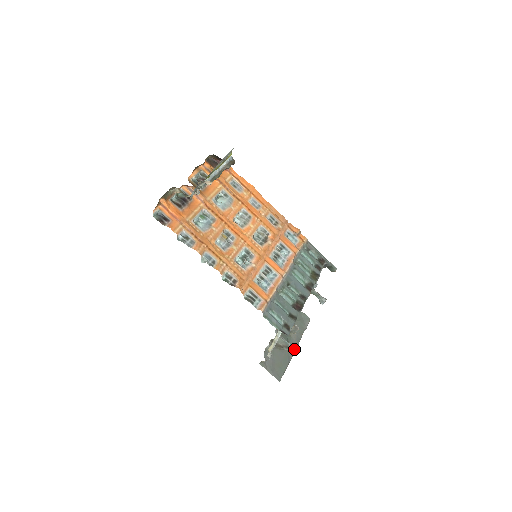
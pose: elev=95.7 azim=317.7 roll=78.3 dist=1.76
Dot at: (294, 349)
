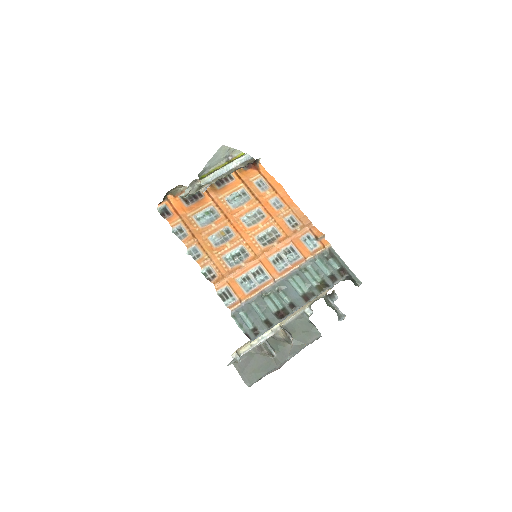
Dot at: (282, 360)
